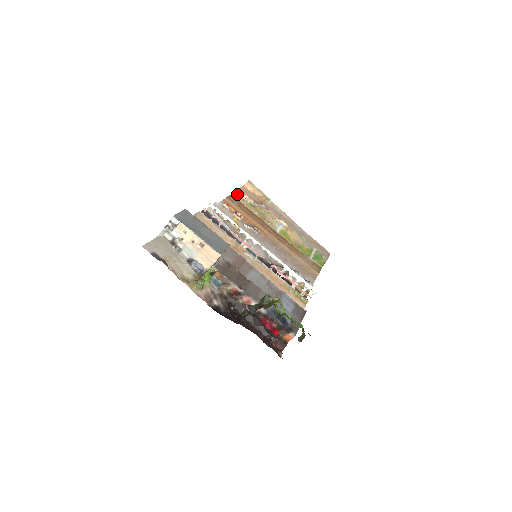
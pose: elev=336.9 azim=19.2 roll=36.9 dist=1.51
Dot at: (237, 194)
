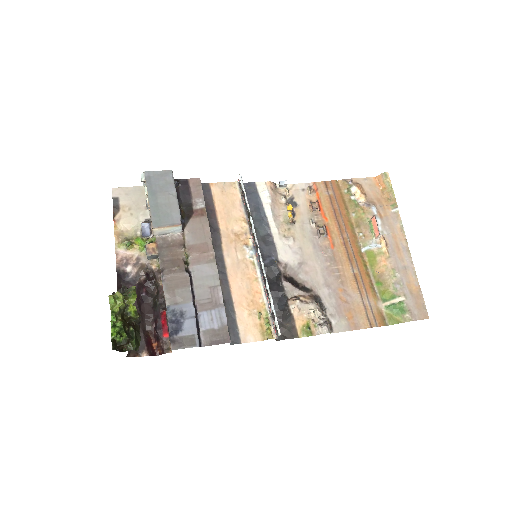
Dot at: (346, 183)
